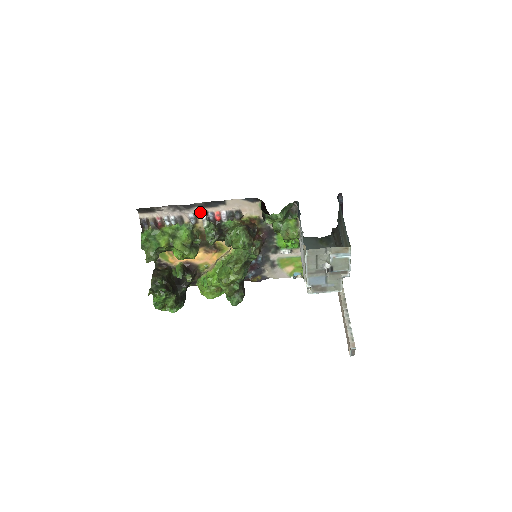
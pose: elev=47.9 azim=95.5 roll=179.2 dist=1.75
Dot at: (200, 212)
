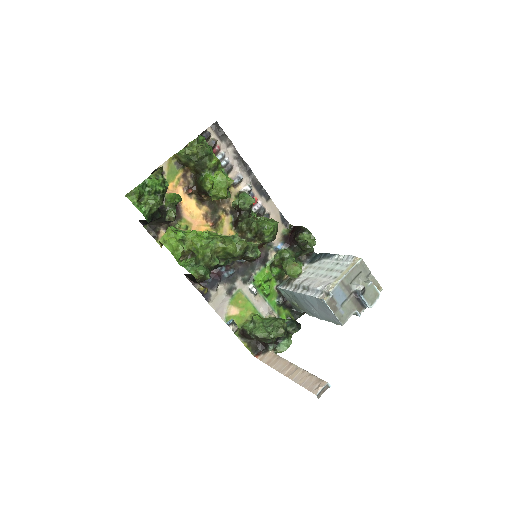
Dot at: (248, 183)
